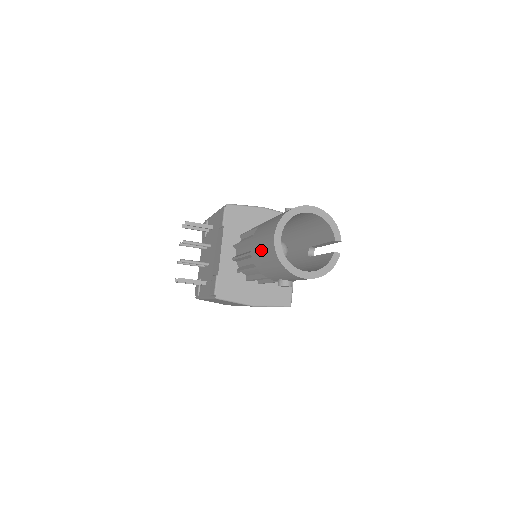
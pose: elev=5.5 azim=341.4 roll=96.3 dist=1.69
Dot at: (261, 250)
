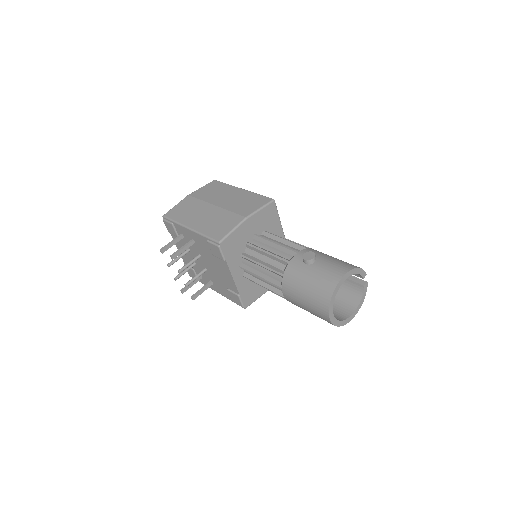
Dot at: (306, 310)
